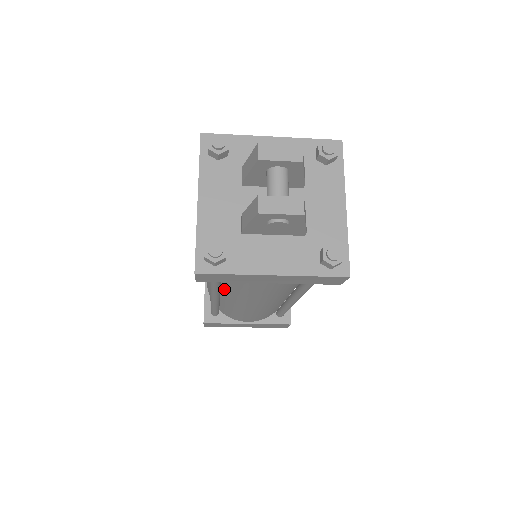
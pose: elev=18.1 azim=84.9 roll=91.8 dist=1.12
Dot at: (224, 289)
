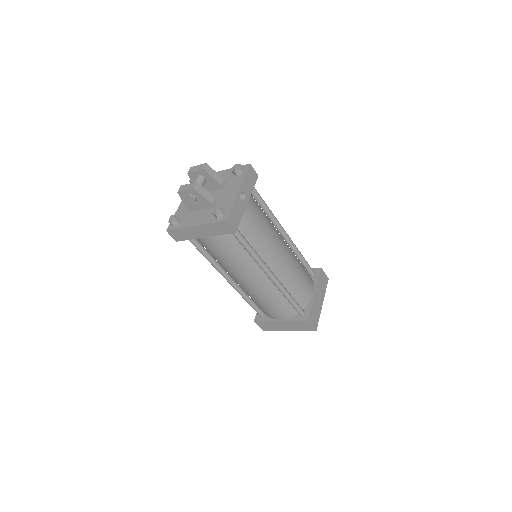
Dot at: (224, 269)
